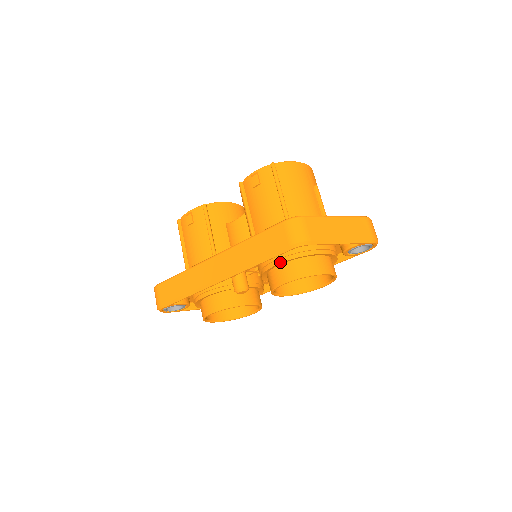
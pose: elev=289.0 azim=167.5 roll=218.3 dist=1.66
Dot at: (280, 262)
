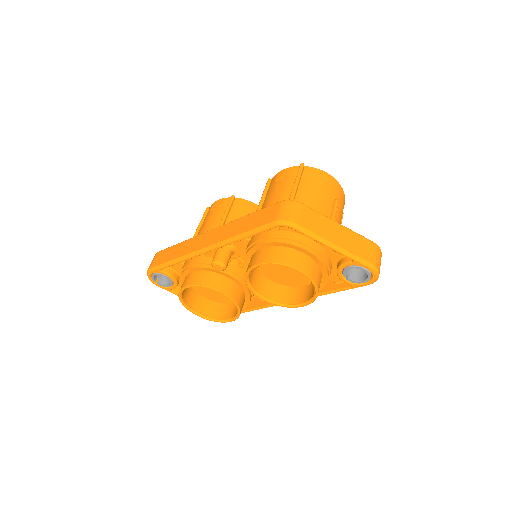
Dot at: (262, 243)
